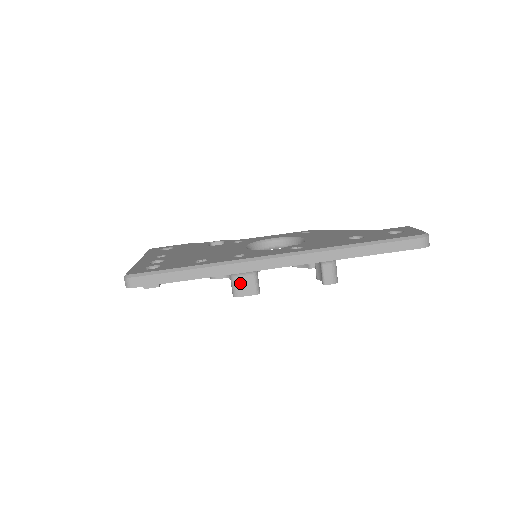
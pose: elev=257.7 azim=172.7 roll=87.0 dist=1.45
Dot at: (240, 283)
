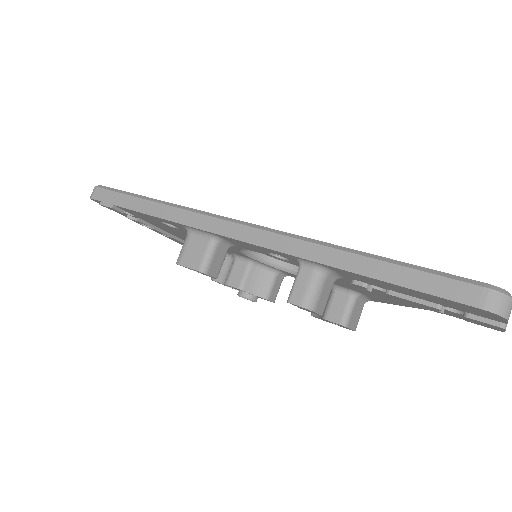
Dot at: (190, 246)
